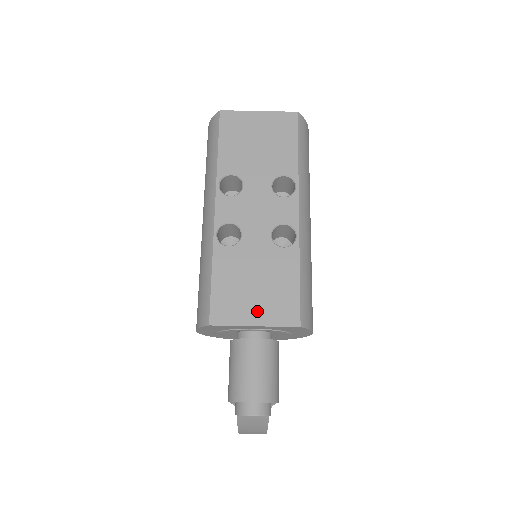
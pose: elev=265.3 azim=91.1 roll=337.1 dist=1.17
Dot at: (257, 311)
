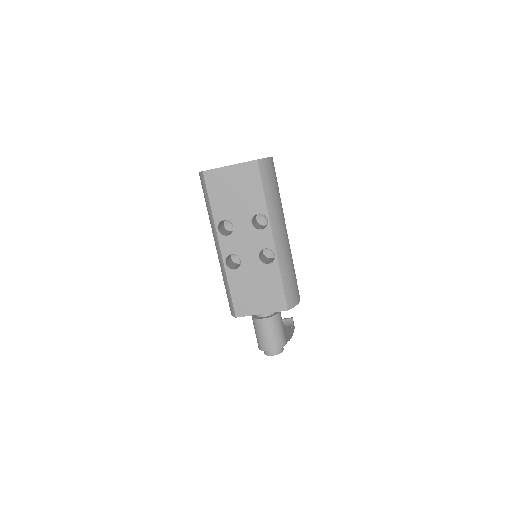
Dot at: (261, 306)
